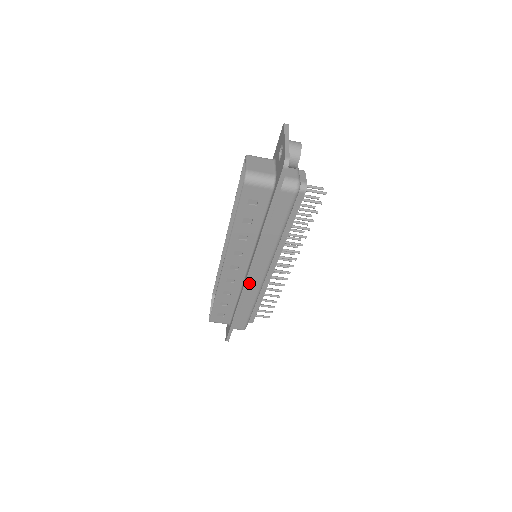
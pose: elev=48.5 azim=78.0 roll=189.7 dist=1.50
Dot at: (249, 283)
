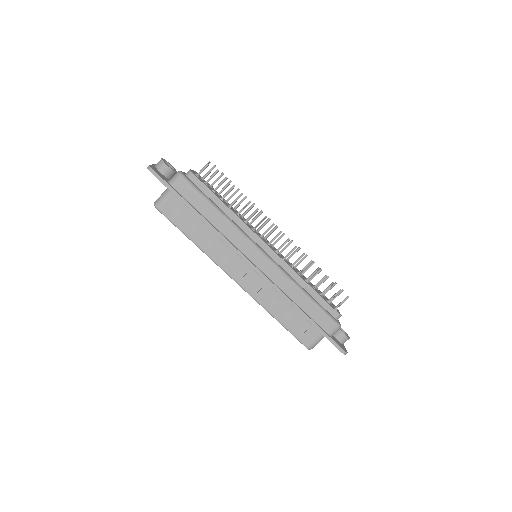
Dot at: (266, 274)
